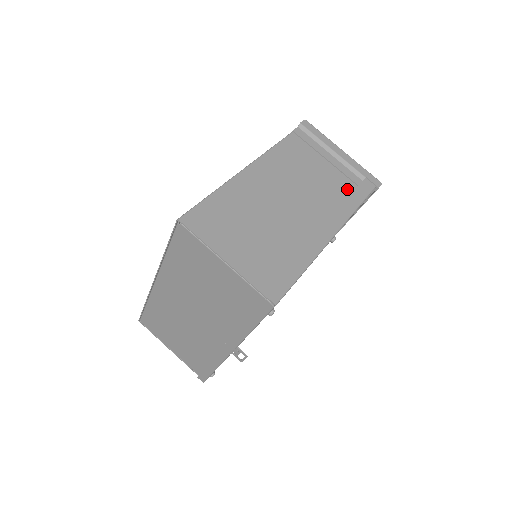
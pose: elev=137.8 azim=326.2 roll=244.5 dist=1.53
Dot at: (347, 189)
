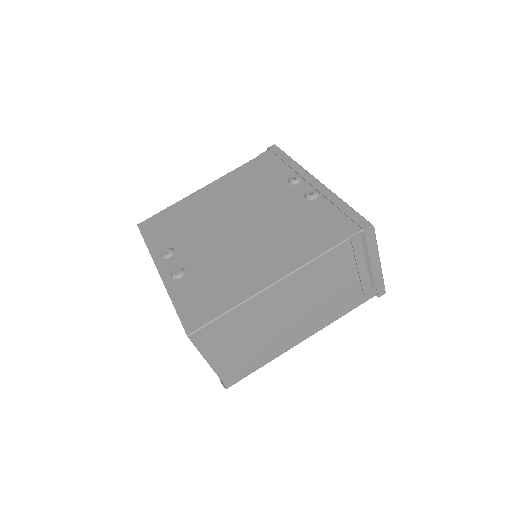
Dot at: (351, 297)
